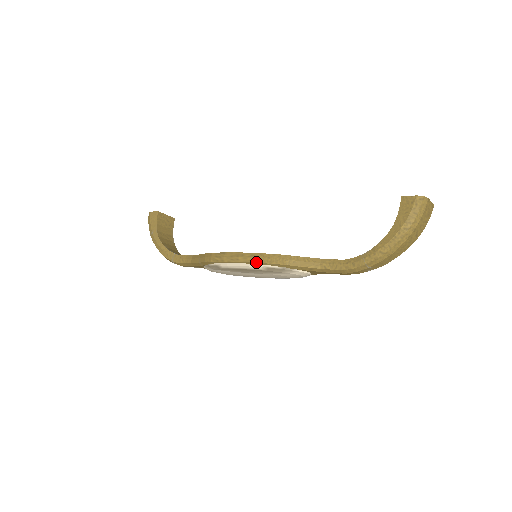
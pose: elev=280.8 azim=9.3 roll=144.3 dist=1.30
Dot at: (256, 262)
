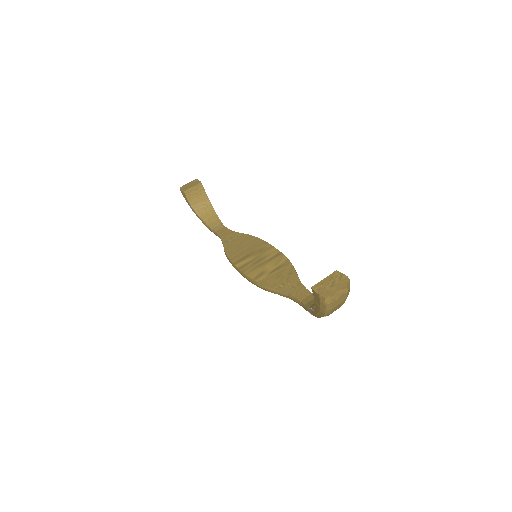
Dot at: occluded
